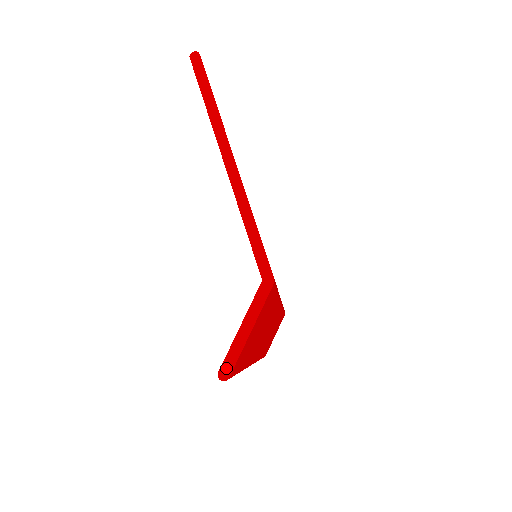
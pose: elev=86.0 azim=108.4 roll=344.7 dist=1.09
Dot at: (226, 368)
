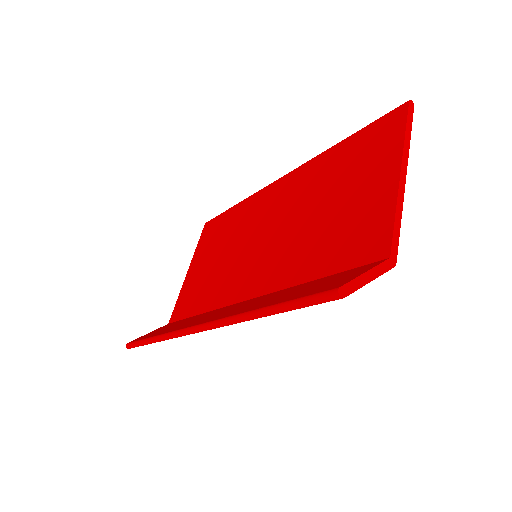
Dot at: (346, 289)
